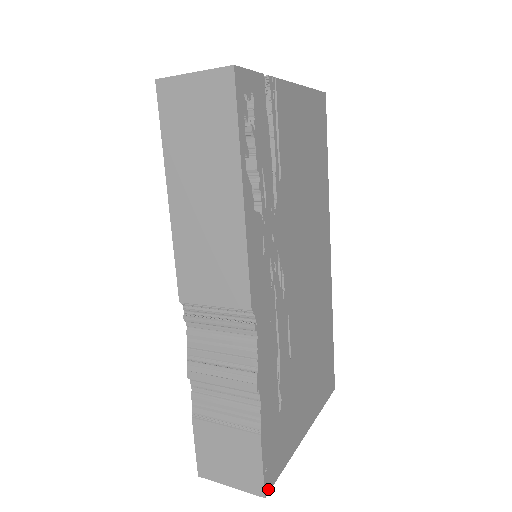
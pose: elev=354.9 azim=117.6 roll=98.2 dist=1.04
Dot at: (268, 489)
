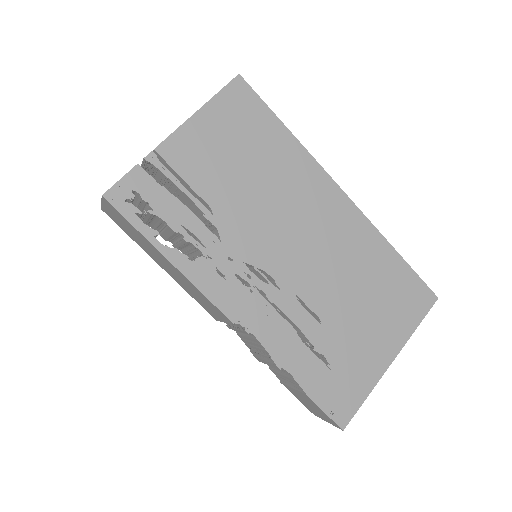
Dot at: (345, 423)
